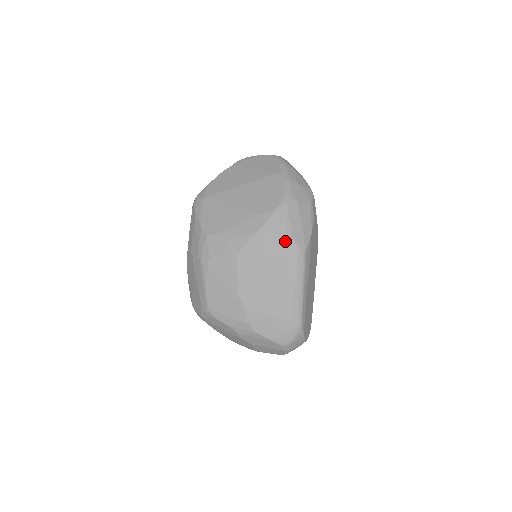
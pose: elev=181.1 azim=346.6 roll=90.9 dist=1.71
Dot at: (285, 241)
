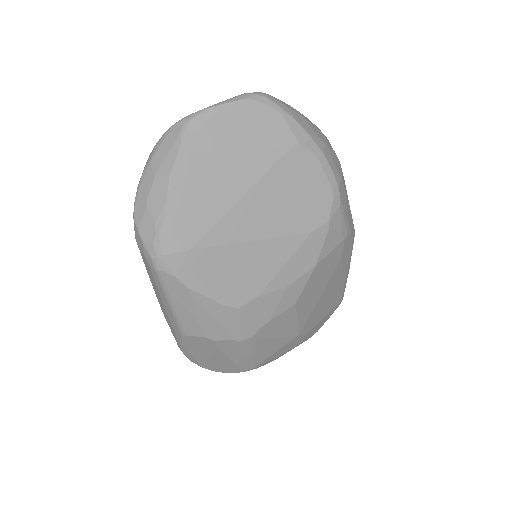
Dot at: (345, 244)
